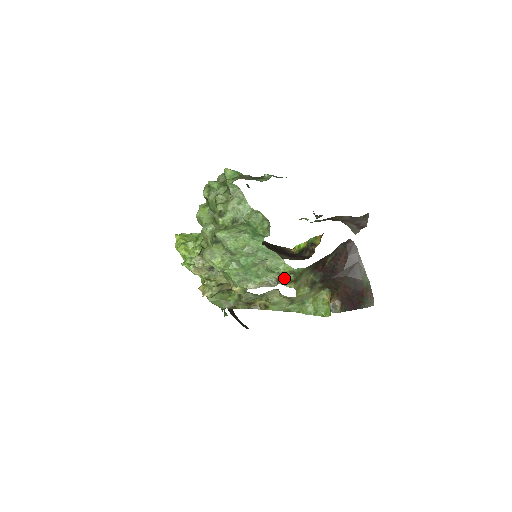
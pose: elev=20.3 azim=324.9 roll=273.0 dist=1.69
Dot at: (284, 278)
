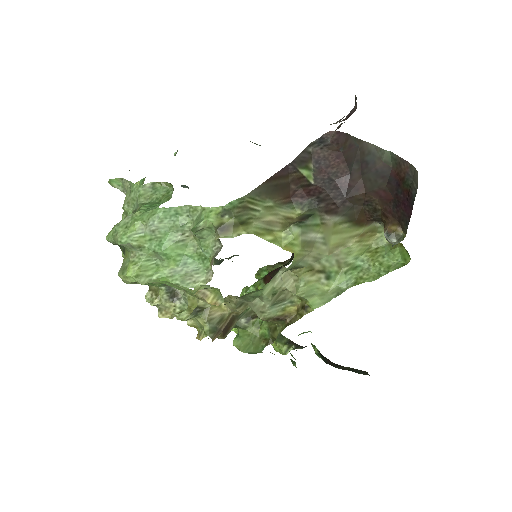
Dot at: (216, 228)
